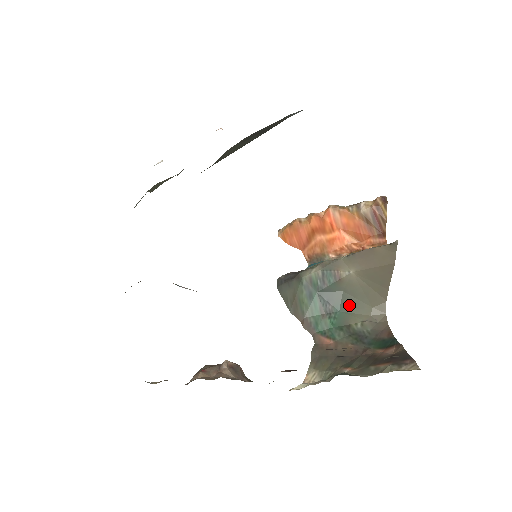
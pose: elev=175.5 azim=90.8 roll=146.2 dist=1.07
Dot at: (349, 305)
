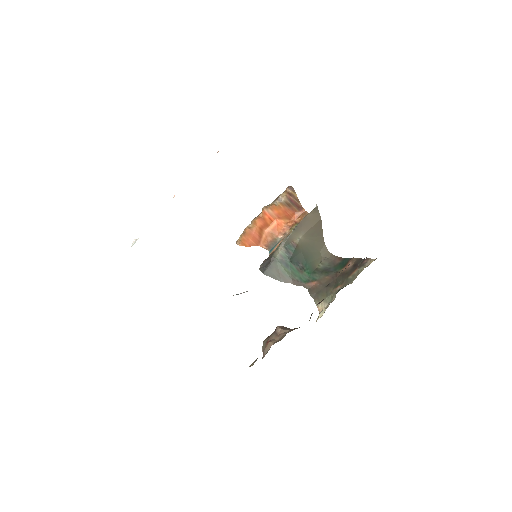
Dot at: (309, 258)
